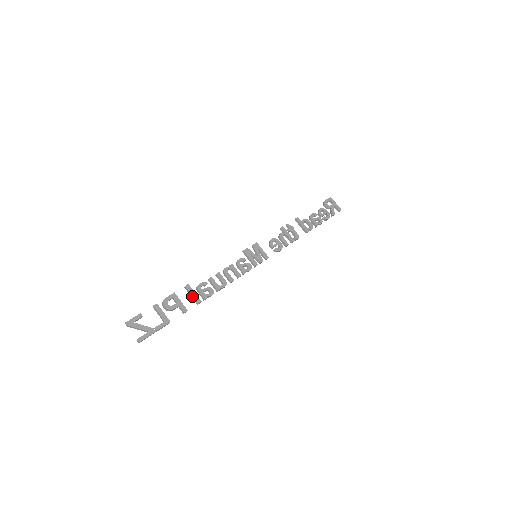
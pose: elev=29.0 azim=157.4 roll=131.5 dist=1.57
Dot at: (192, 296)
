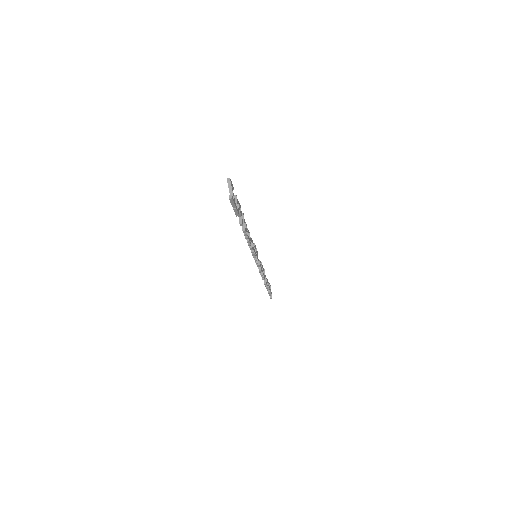
Dot at: (244, 223)
